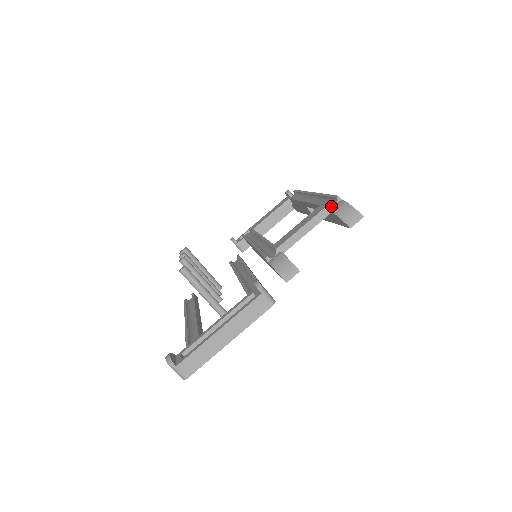
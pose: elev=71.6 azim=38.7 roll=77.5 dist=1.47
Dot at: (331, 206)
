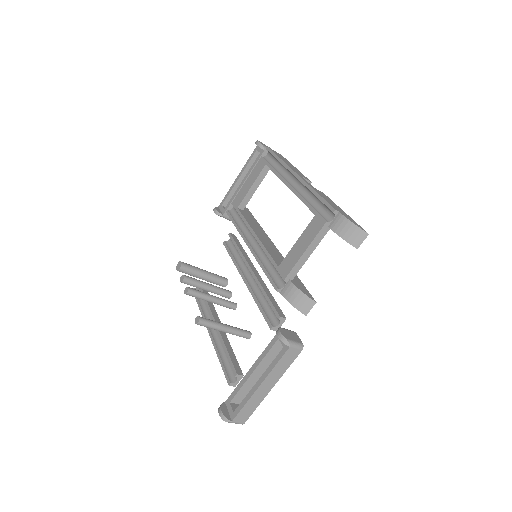
Dot at: (329, 222)
